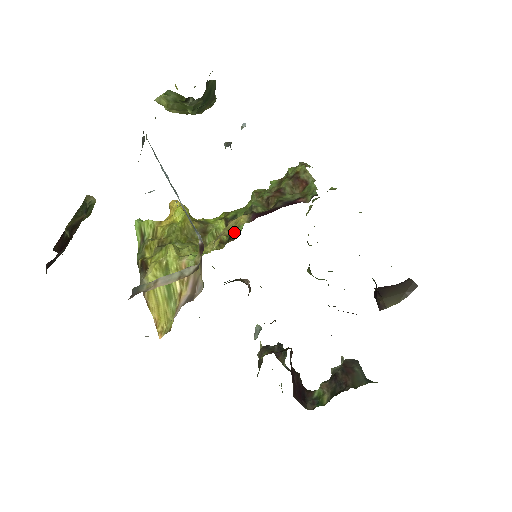
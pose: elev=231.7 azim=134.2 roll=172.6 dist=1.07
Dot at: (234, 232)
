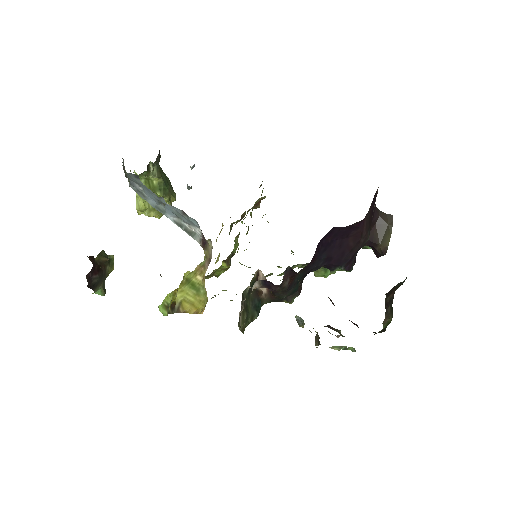
Dot at: (232, 255)
